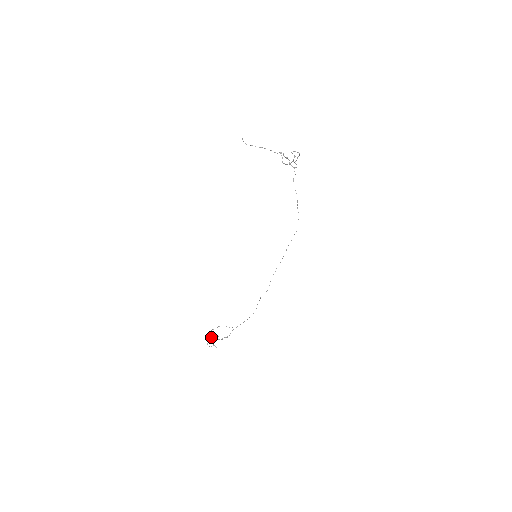
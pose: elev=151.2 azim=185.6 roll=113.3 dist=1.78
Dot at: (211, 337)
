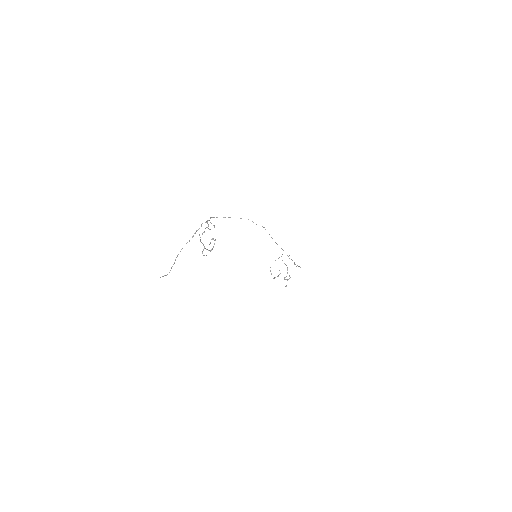
Dot at: (277, 276)
